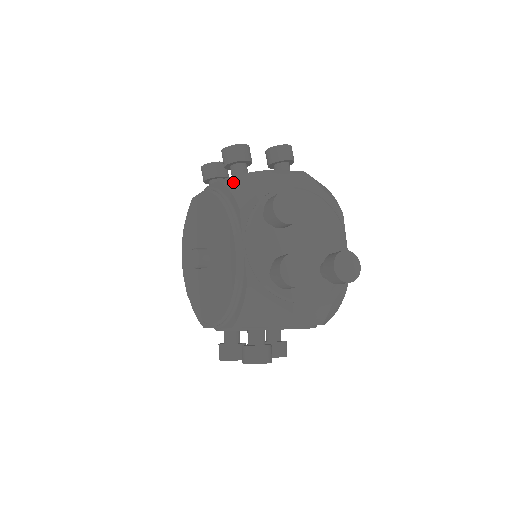
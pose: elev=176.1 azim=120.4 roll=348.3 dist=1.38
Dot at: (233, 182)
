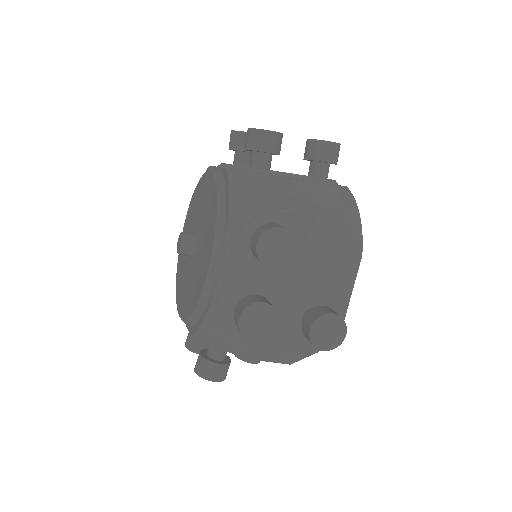
Dot at: (240, 180)
